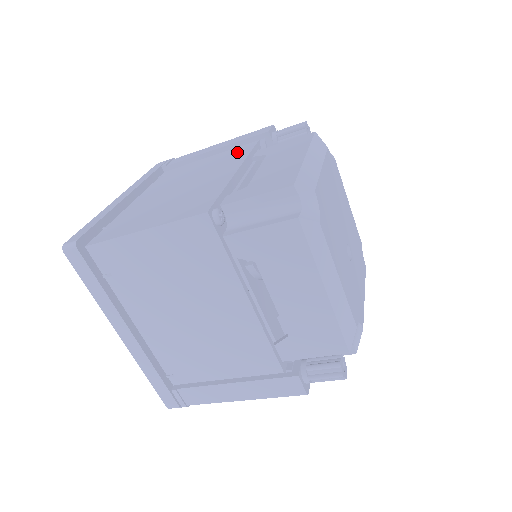
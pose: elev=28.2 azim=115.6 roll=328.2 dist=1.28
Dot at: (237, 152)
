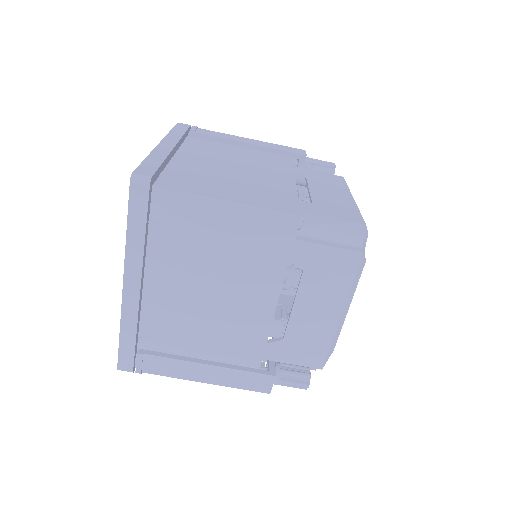
Dot at: (276, 159)
